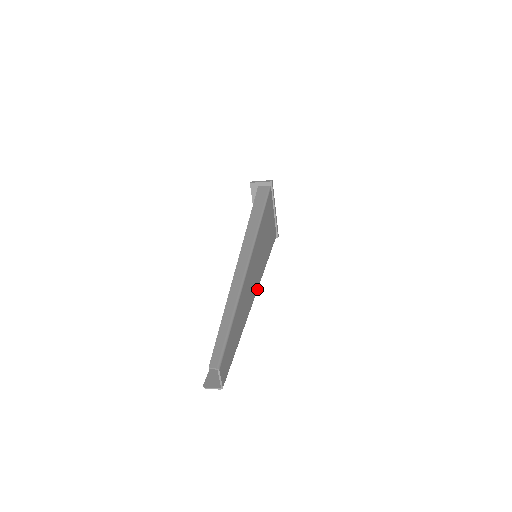
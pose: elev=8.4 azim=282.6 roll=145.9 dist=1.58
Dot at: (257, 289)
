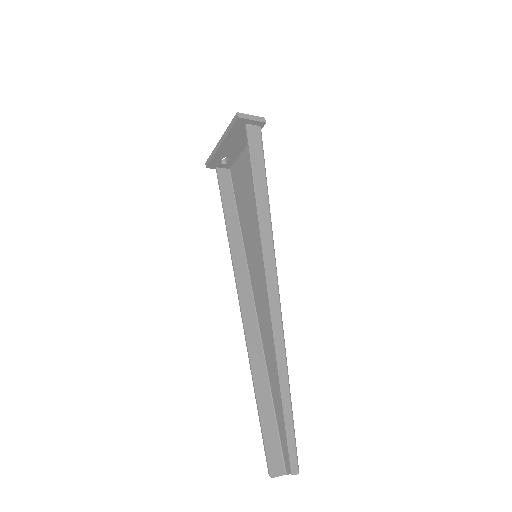
Dot at: (255, 299)
